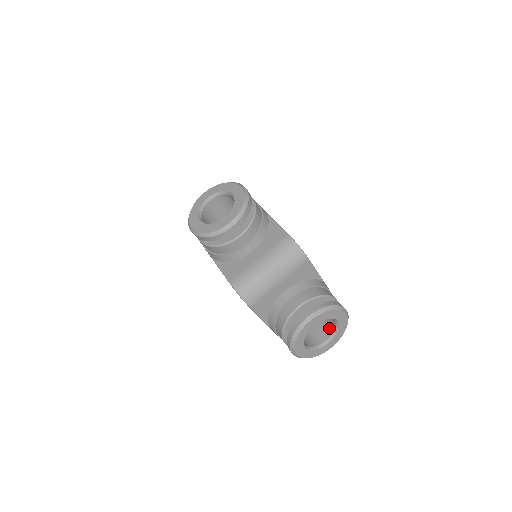
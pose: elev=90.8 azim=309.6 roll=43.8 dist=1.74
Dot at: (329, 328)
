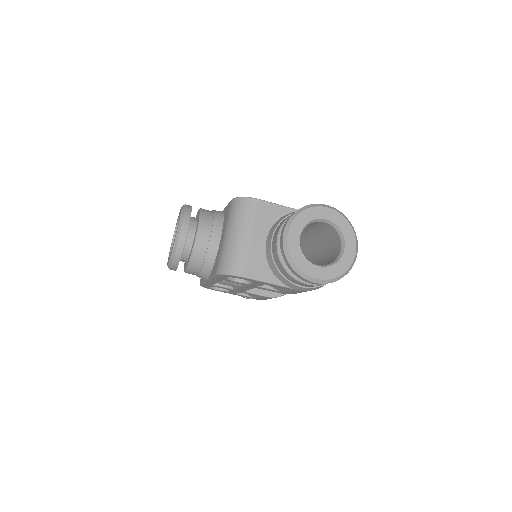
Dot at: (336, 238)
